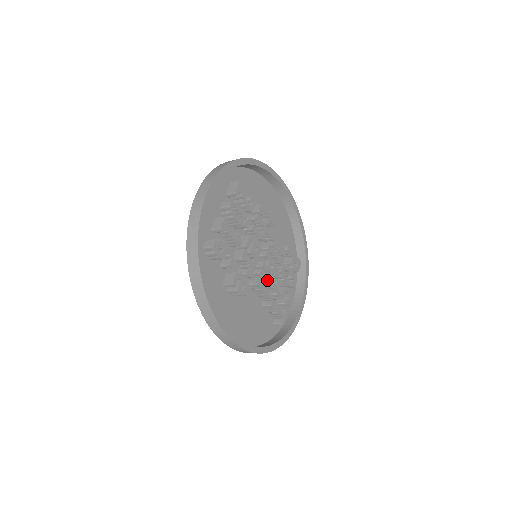
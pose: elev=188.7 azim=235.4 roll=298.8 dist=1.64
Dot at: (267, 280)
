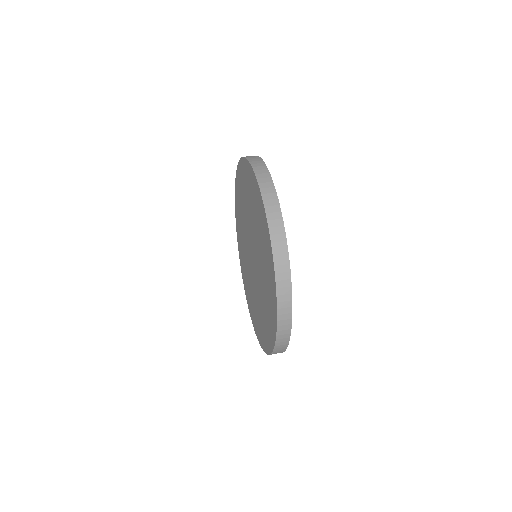
Dot at: occluded
